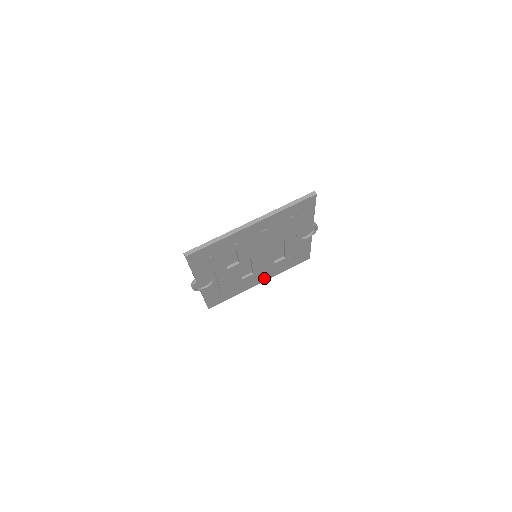
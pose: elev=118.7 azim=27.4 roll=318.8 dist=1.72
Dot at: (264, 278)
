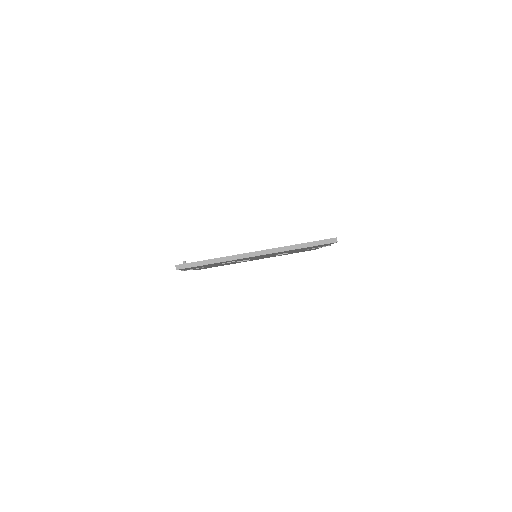
Dot at: occluded
